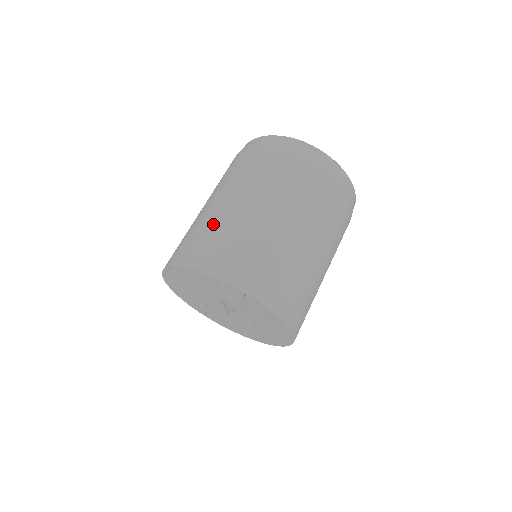
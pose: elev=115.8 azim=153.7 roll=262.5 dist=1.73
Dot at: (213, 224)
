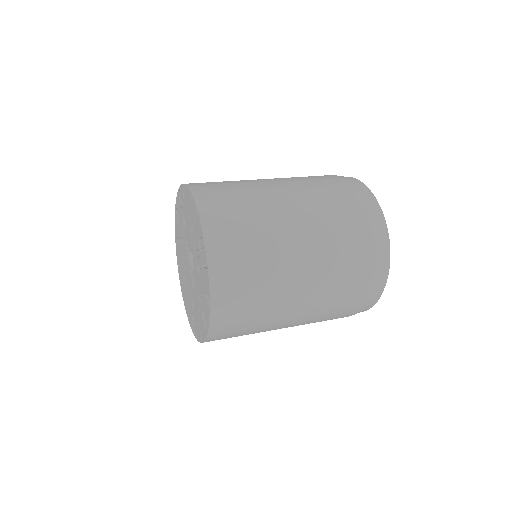
Dot at: occluded
